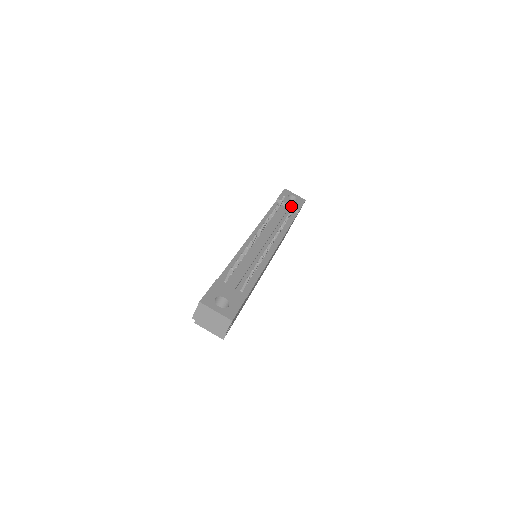
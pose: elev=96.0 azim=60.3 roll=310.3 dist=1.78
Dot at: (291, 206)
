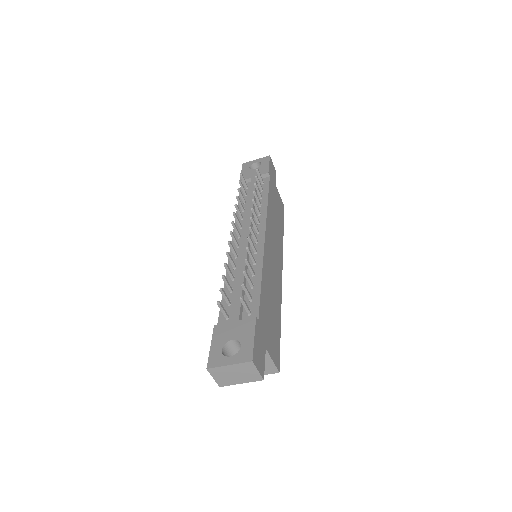
Dot at: occluded
